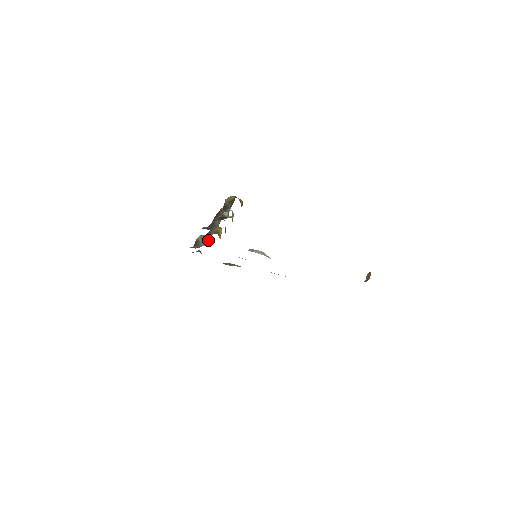
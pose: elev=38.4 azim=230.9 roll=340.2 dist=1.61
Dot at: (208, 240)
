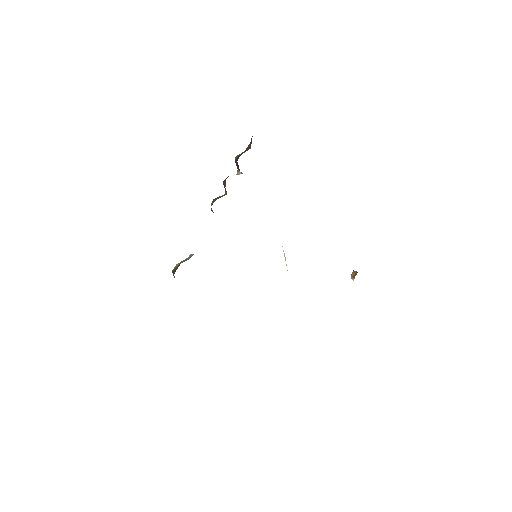
Dot at: occluded
